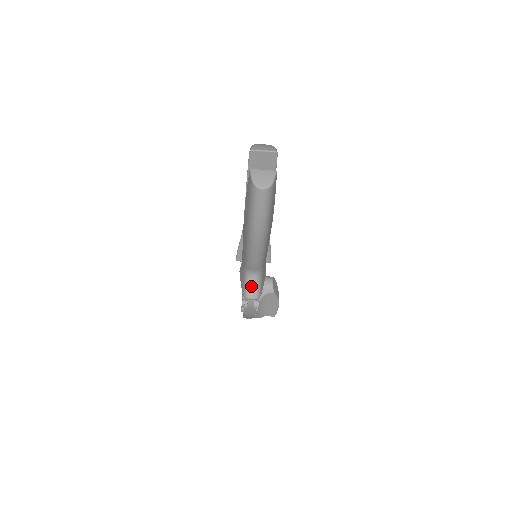
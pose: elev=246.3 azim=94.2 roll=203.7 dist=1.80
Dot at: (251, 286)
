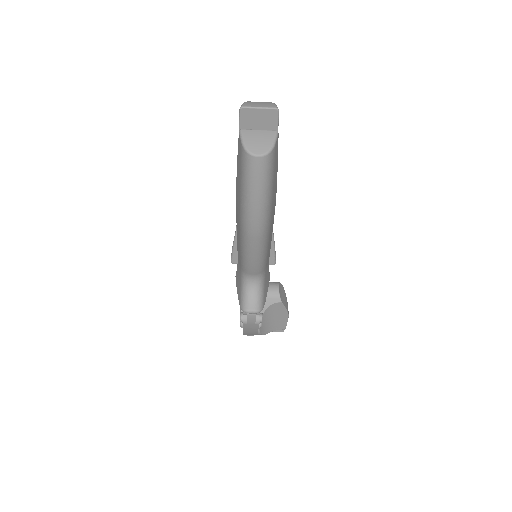
Dot at: (250, 296)
